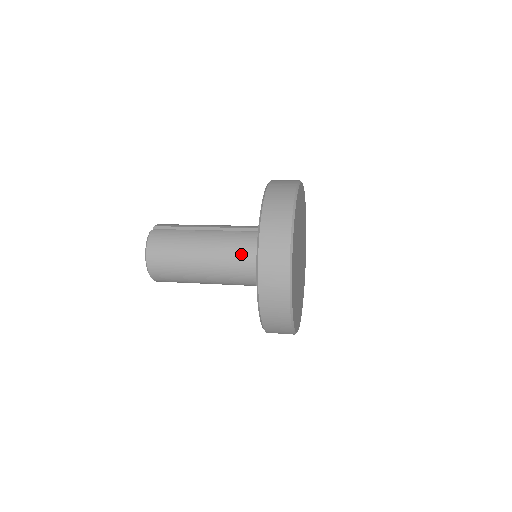
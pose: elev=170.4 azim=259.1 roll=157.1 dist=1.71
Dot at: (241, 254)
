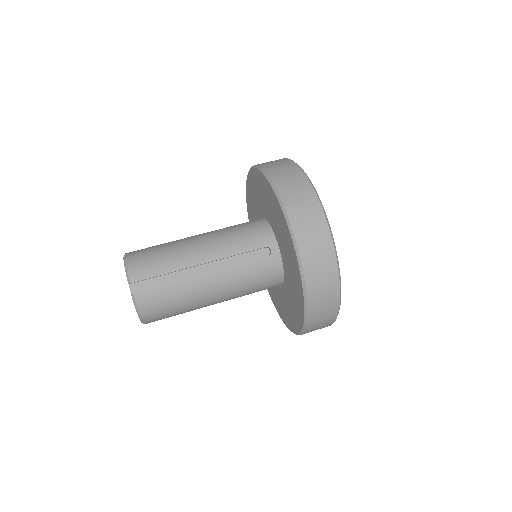
Dot at: (258, 286)
